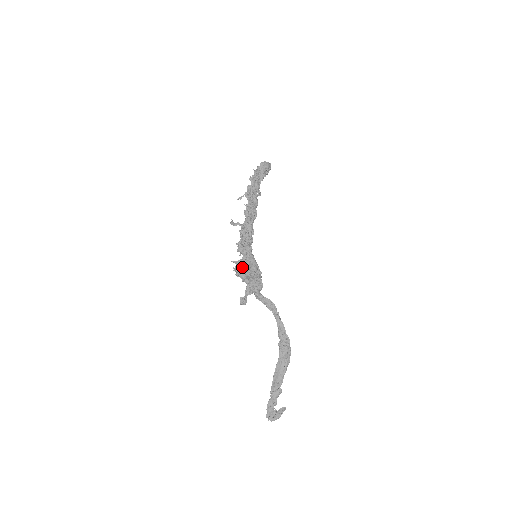
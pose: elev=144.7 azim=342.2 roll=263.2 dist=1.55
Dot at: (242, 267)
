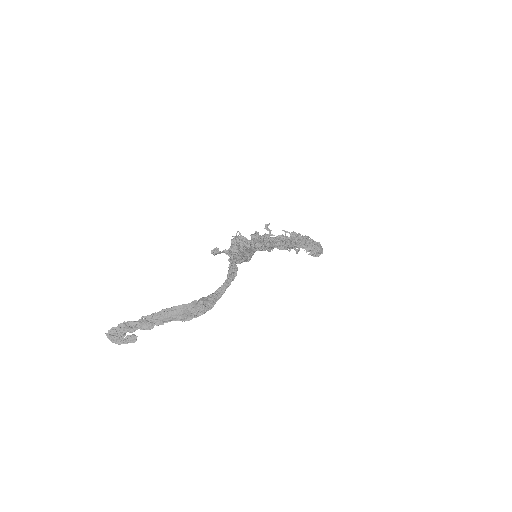
Dot at: (243, 241)
